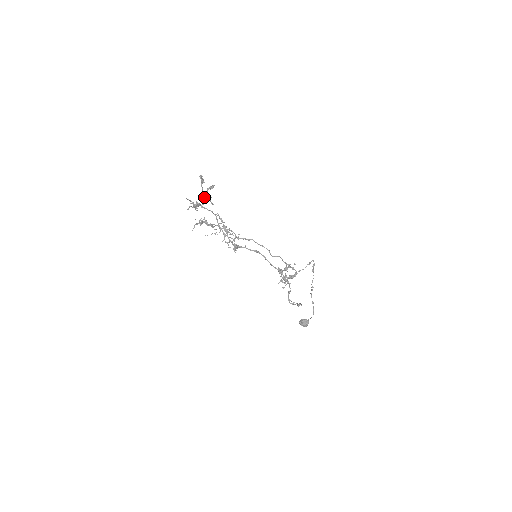
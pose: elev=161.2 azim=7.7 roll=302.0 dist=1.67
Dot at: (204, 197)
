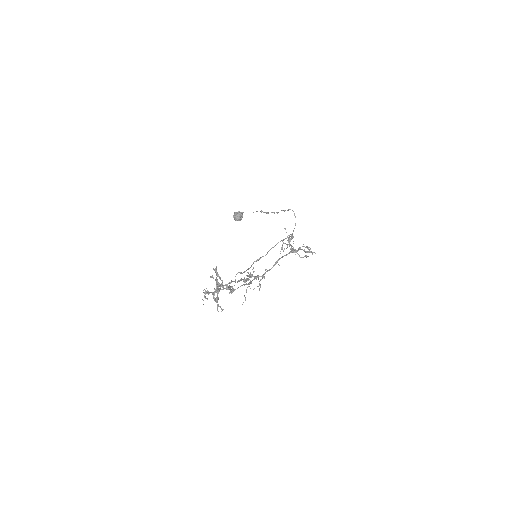
Dot at: occluded
